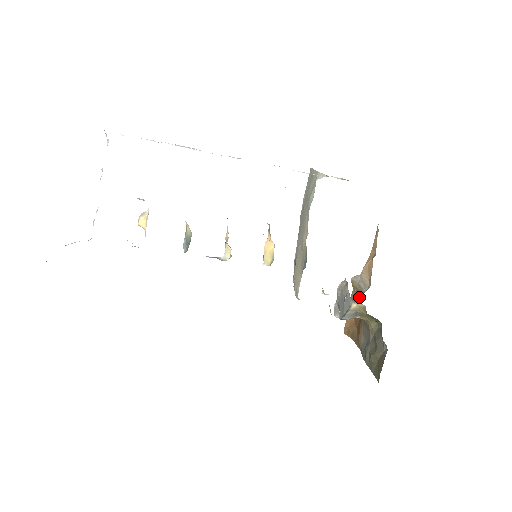
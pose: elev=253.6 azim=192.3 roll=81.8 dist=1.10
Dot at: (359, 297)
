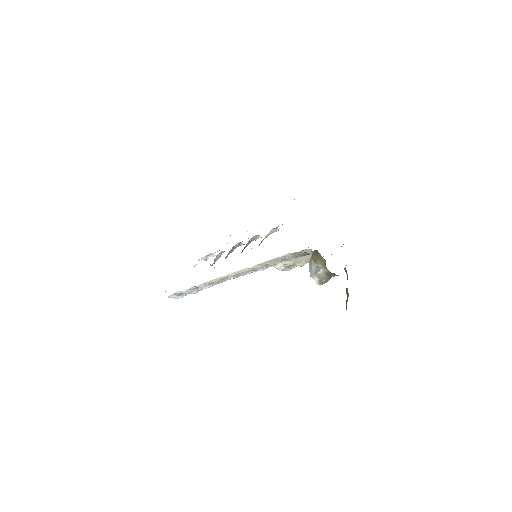
Dot at: occluded
